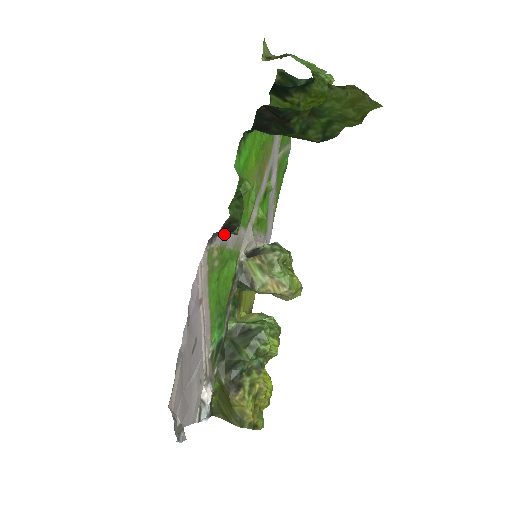
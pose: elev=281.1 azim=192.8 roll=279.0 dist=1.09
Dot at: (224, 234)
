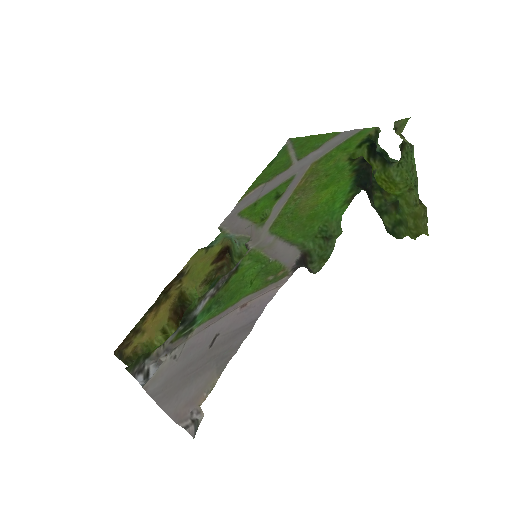
Dot at: (289, 256)
